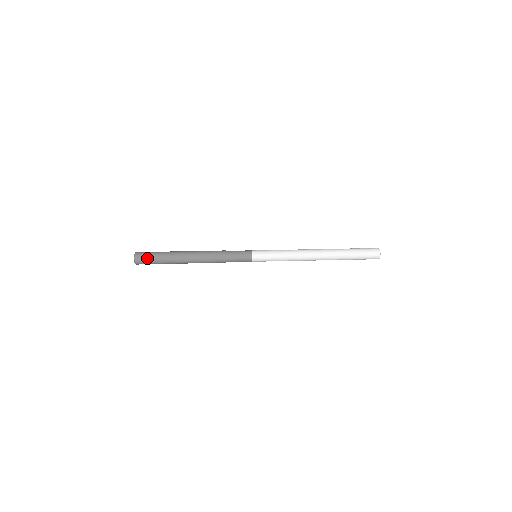
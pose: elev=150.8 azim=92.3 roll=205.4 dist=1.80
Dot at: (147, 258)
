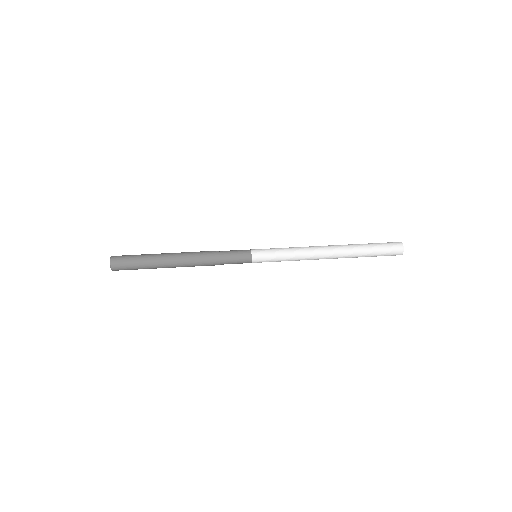
Dot at: (126, 266)
